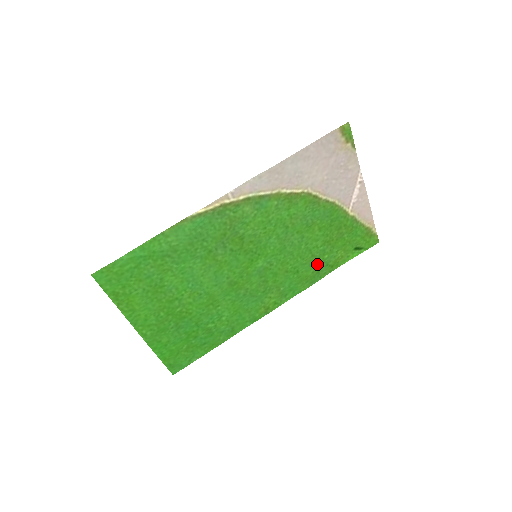
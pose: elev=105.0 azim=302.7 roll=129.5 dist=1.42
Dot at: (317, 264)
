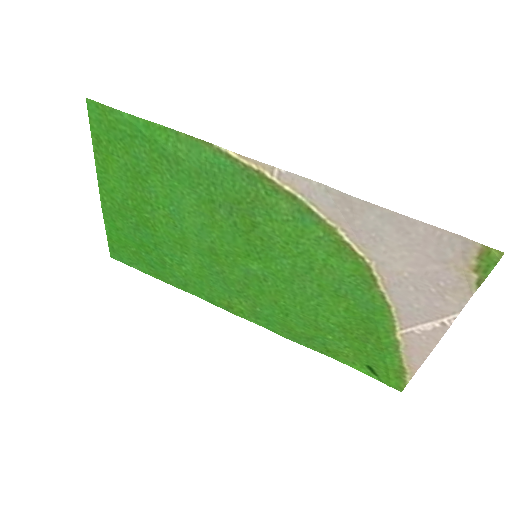
Dot at: (314, 332)
